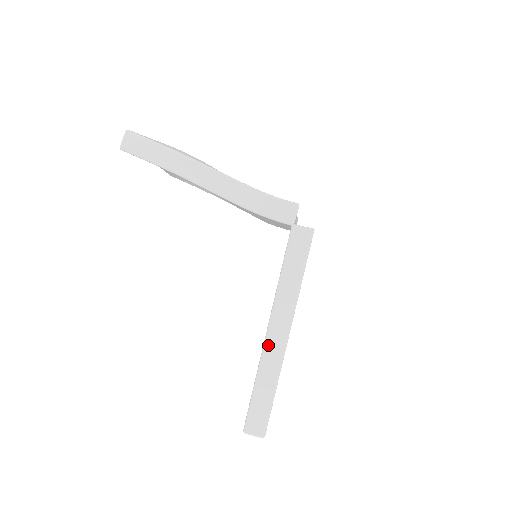
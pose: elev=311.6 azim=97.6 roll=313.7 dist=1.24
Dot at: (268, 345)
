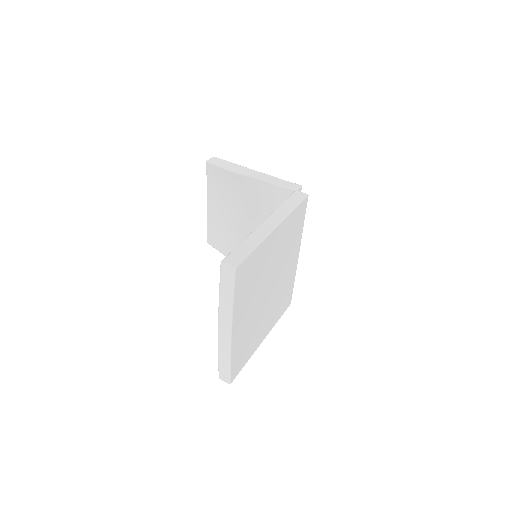
Dot at: (260, 227)
